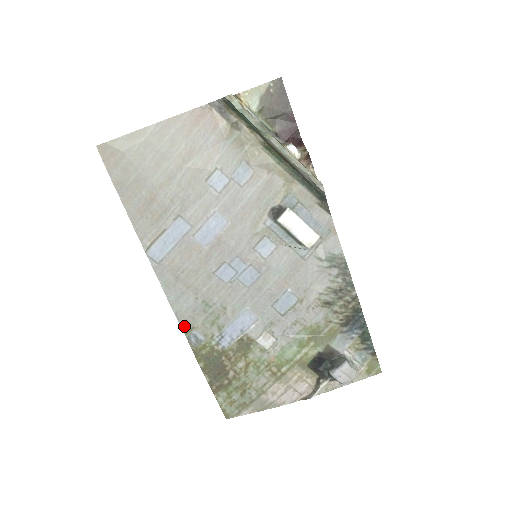
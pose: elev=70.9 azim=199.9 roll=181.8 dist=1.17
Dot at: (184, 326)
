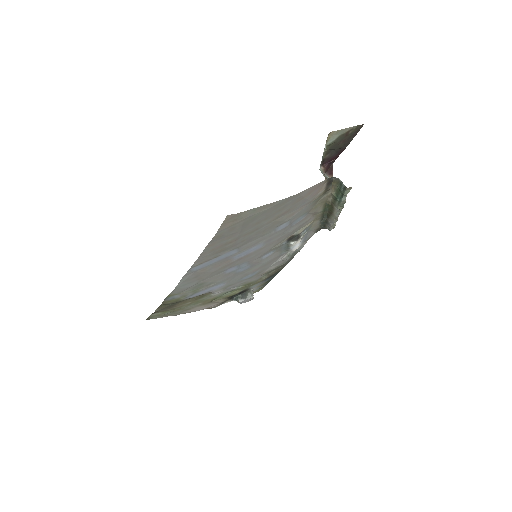
Dot at: (171, 294)
